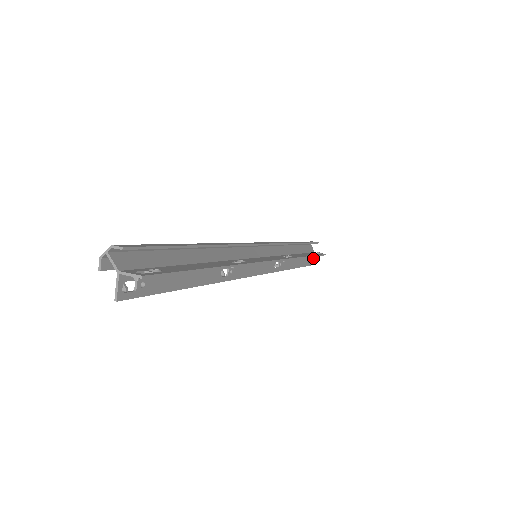
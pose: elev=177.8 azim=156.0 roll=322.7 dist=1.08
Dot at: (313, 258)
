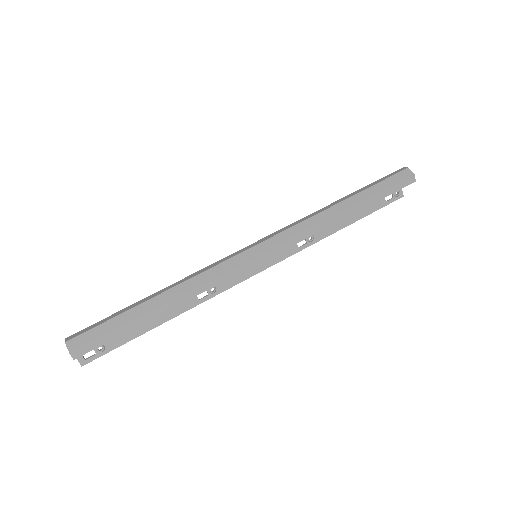
Dot at: occluded
